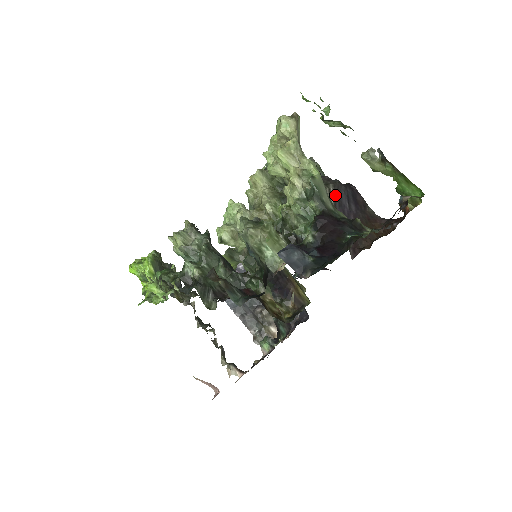
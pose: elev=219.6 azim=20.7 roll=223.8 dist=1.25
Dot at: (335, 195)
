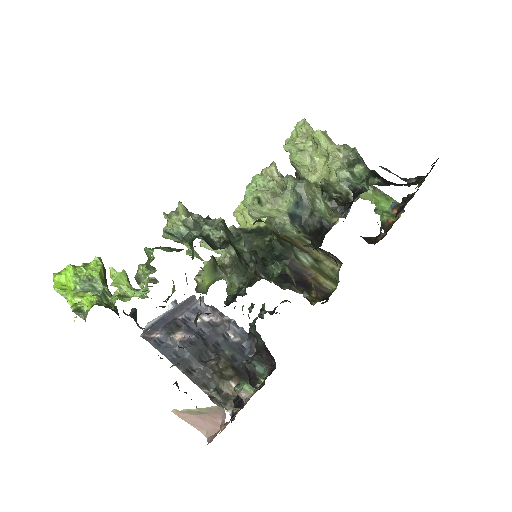
Dot at: occluded
